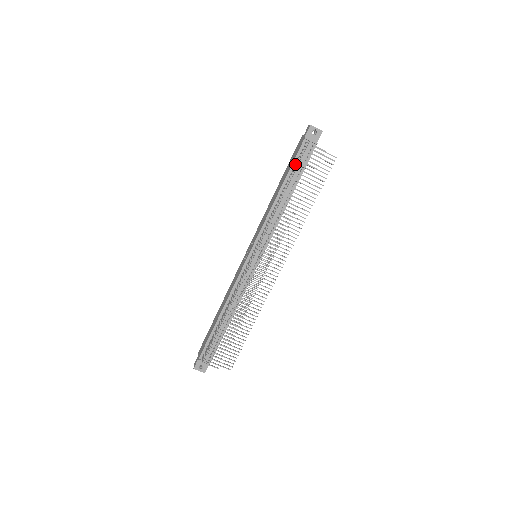
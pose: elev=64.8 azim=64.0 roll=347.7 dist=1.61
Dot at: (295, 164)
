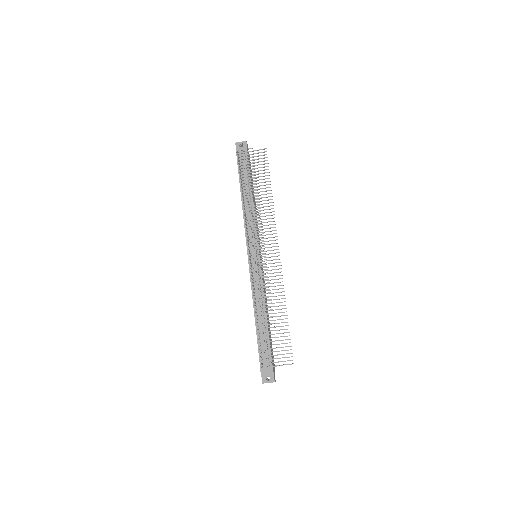
Dot at: (241, 173)
